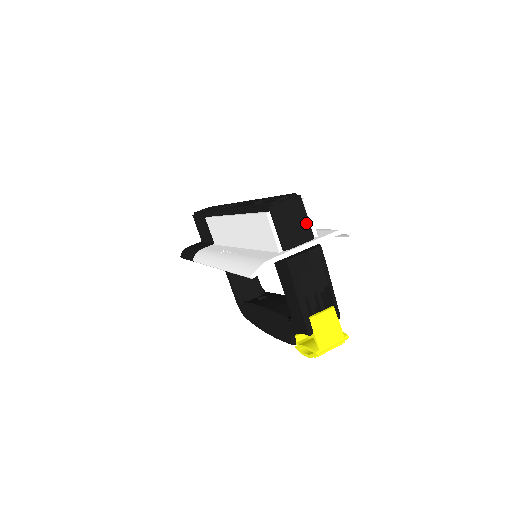
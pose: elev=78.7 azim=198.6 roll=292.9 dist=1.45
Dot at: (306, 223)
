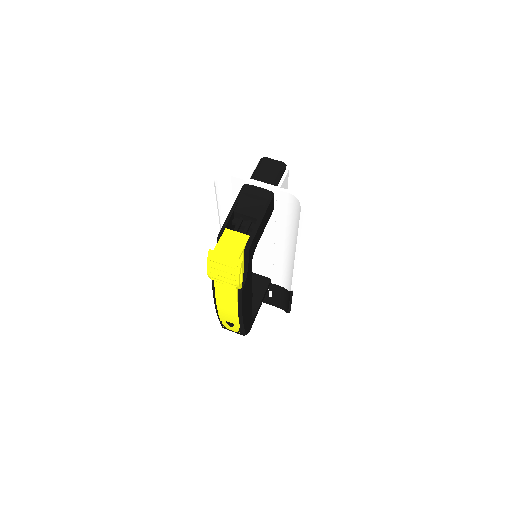
Dot at: (275, 177)
